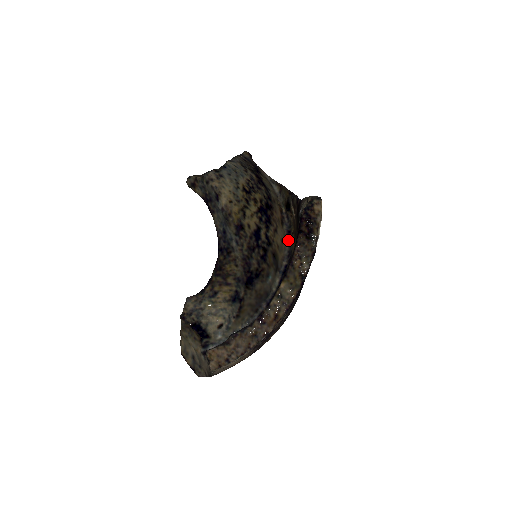
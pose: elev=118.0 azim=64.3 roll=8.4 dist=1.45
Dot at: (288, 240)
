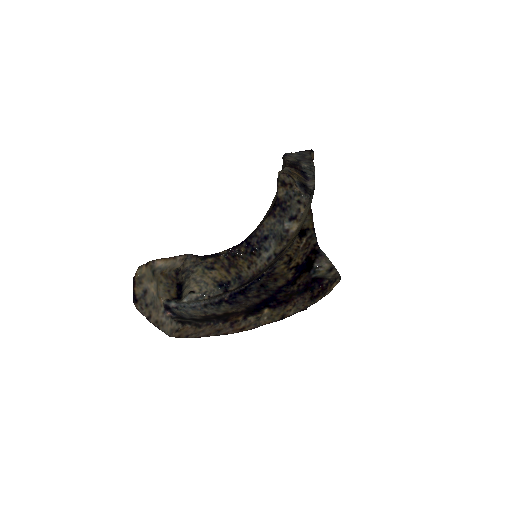
Dot at: occluded
